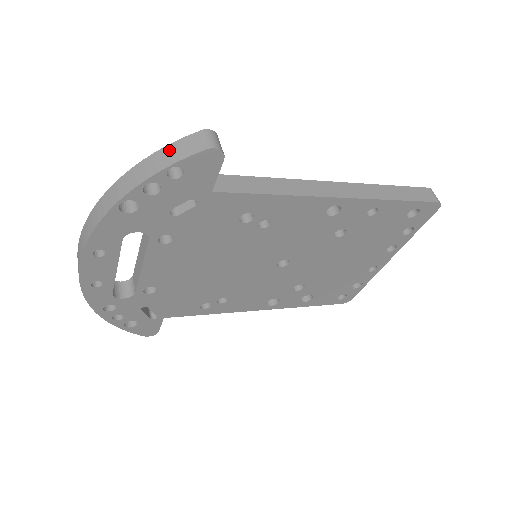
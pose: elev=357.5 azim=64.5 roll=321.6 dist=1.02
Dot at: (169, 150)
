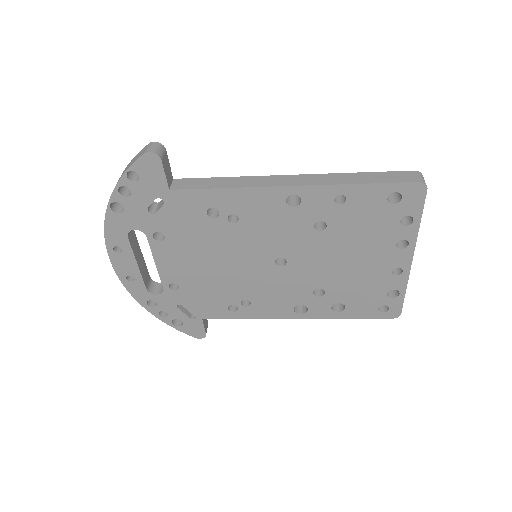
Dot at: (131, 161)
